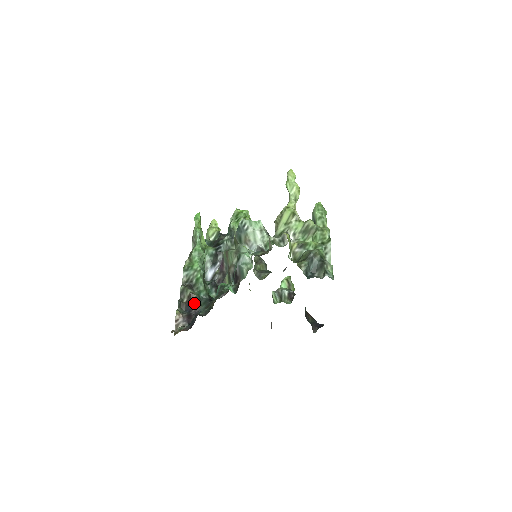
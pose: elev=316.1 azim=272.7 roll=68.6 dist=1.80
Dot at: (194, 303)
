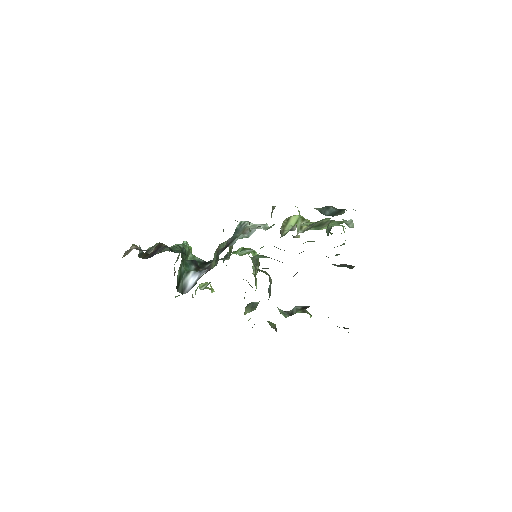
Dot at: (162, 247)
